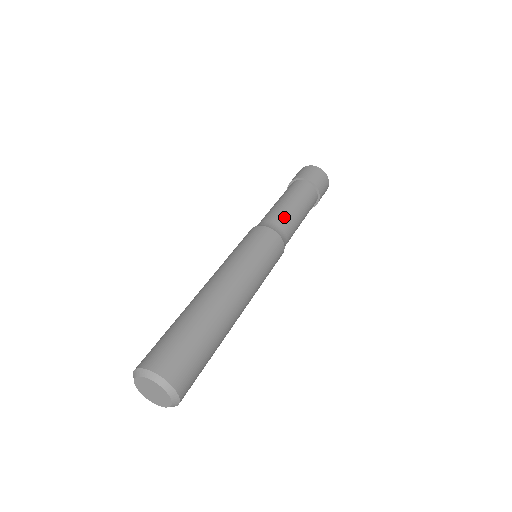
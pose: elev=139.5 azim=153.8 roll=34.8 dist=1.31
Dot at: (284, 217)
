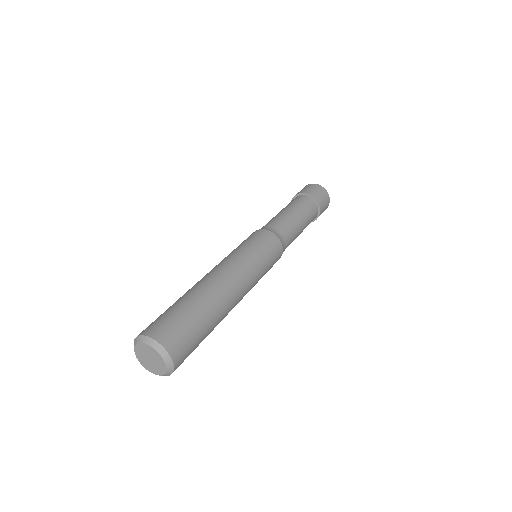
Dot at: (287, 227)
